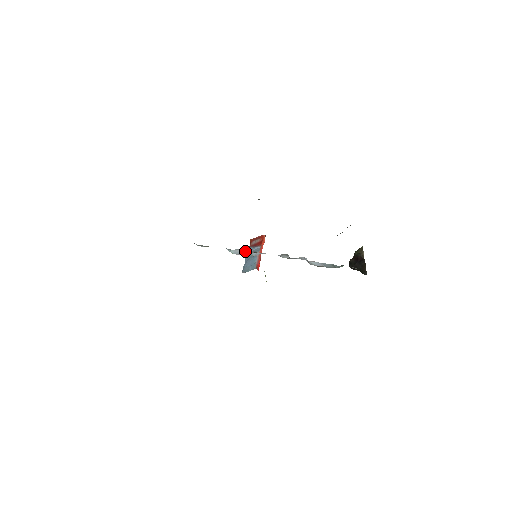
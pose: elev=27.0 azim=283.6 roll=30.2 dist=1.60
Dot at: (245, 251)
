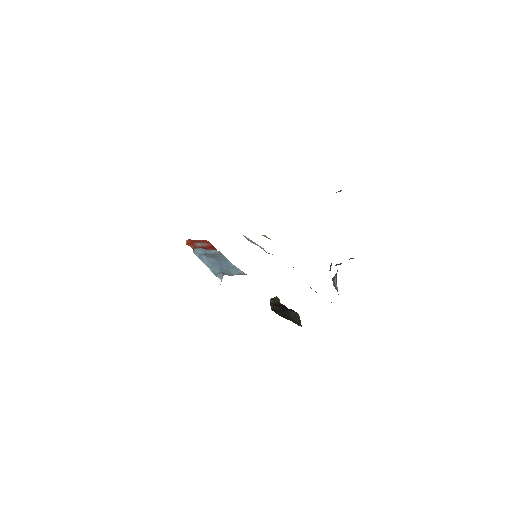
Dot at: occluded
